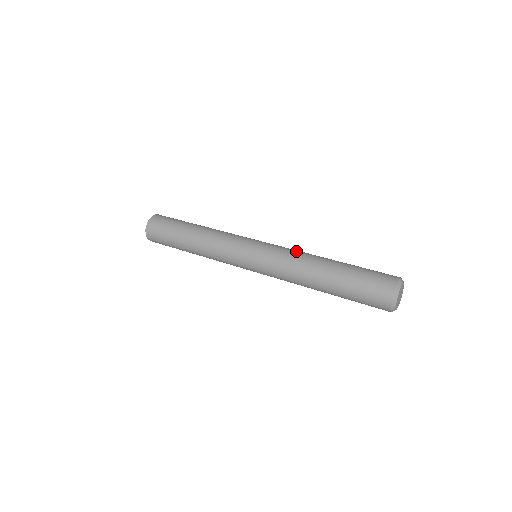
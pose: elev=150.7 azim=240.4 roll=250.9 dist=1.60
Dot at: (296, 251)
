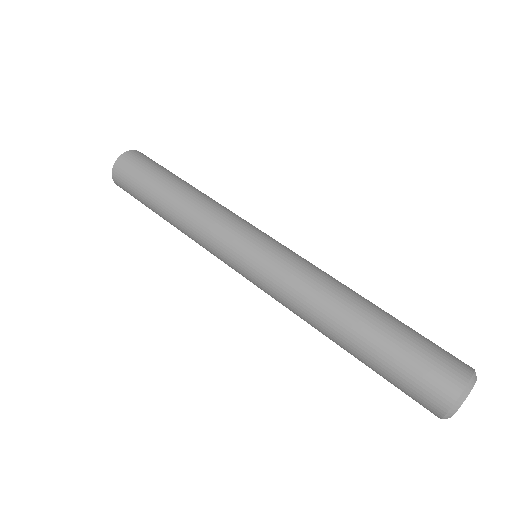
Dot at: occluded
